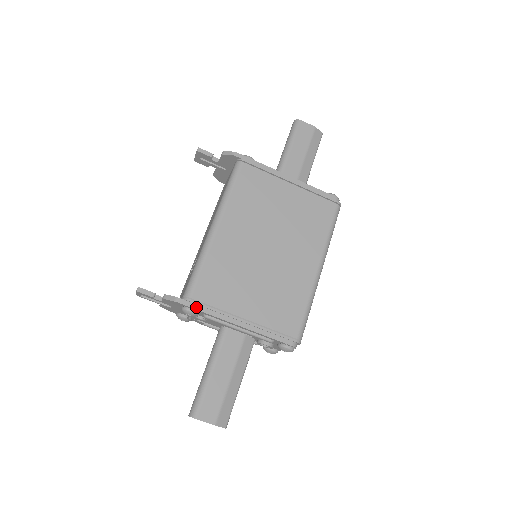
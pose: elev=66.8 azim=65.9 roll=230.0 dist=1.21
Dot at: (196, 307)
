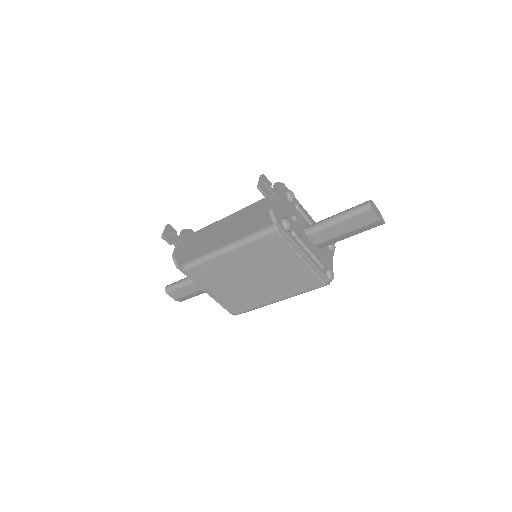
Dot at: (187, 275)
